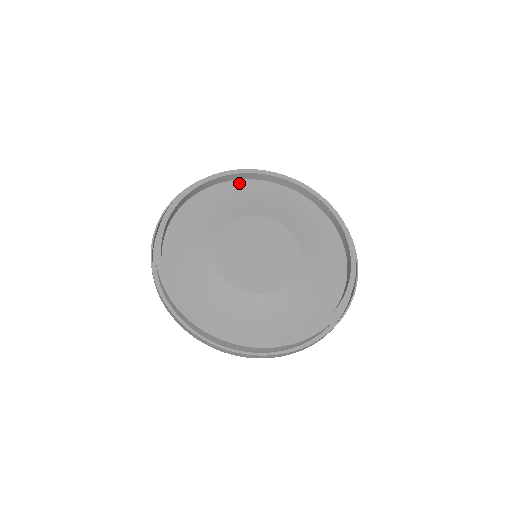
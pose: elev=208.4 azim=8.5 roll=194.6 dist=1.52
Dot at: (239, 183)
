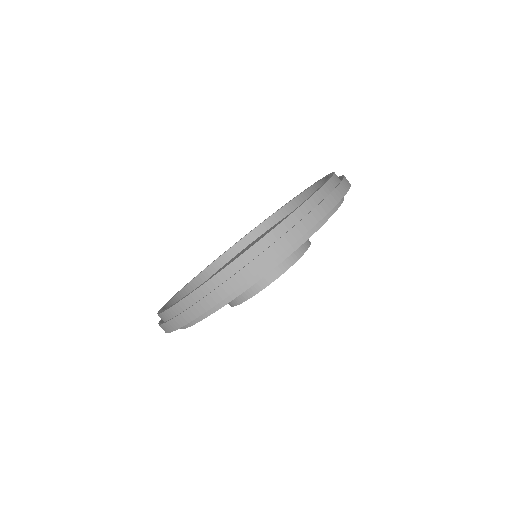
Dot at: occluded
